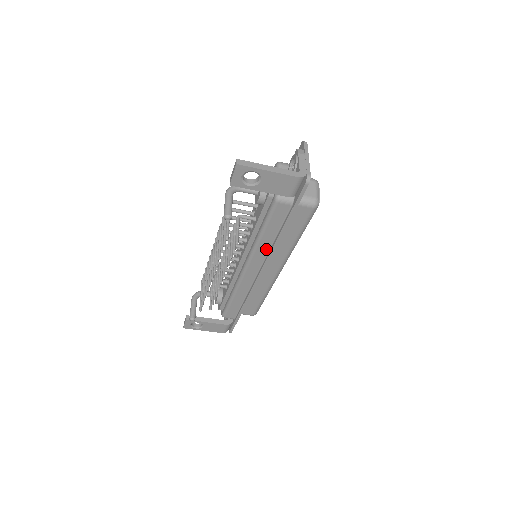
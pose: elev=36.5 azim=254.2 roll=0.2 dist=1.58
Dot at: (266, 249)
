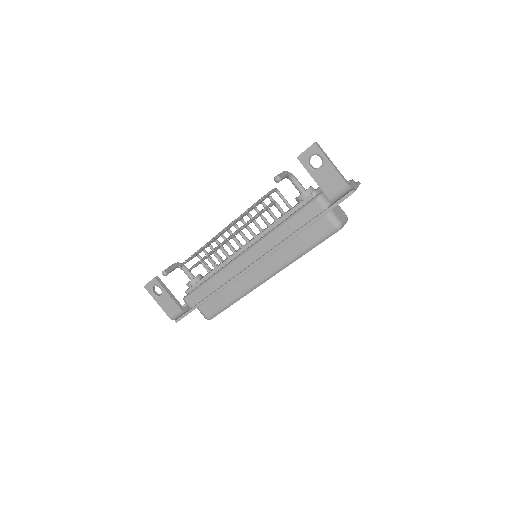
Dot at: (275, 243)
